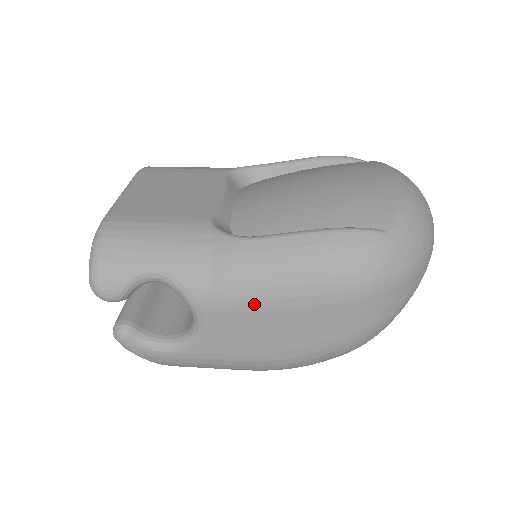
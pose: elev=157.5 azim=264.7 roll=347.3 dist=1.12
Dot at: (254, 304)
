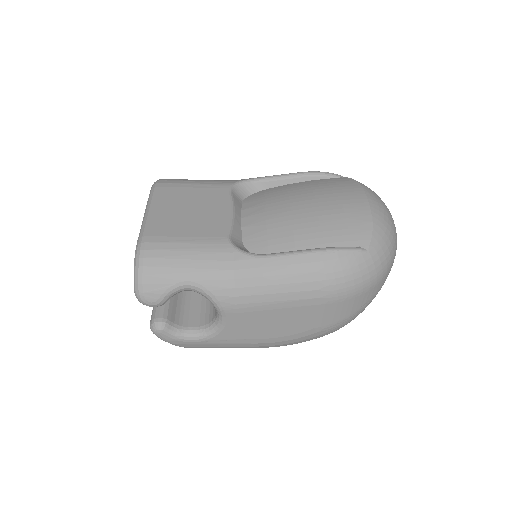
Dot at: (267, 305)
